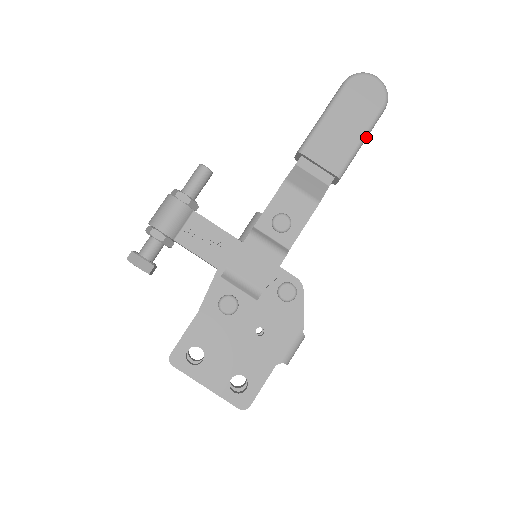
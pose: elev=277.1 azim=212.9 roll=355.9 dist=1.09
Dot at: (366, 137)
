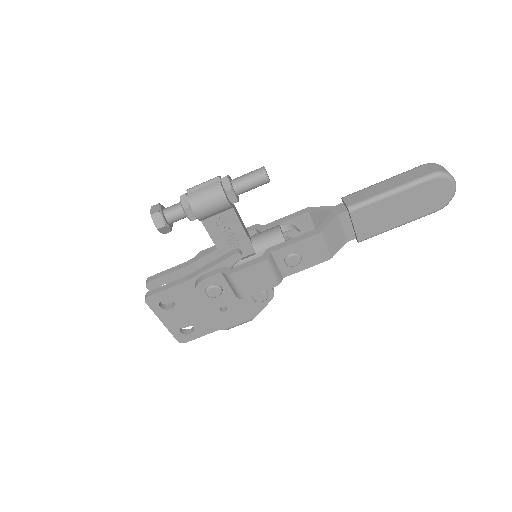
Dot at: (404, 224)
